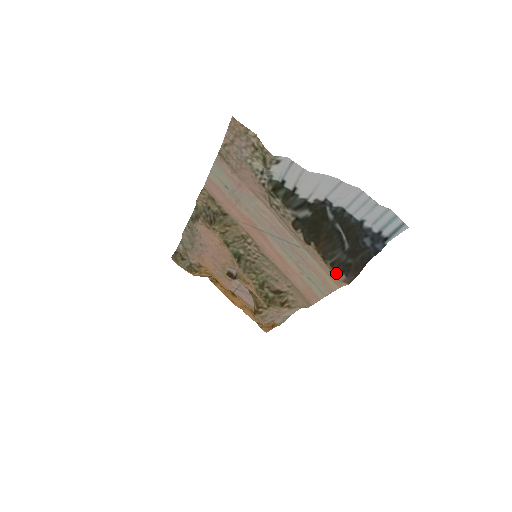
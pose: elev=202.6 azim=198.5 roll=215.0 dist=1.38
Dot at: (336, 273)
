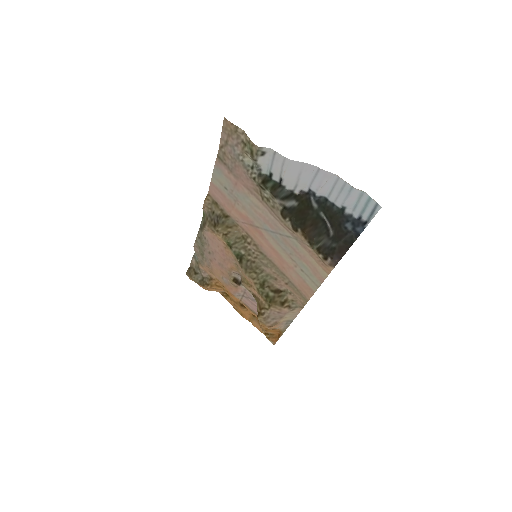
Dot at: (322, 257)
